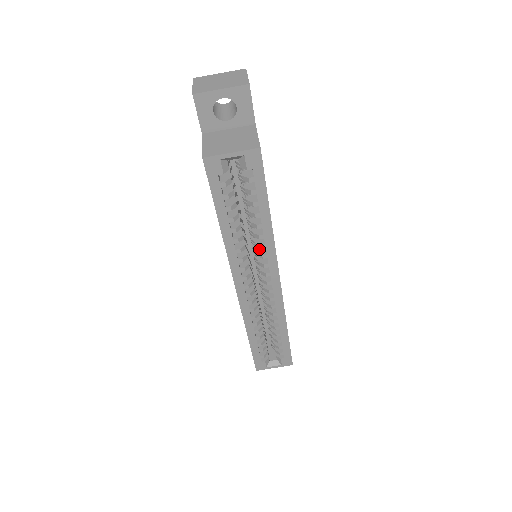
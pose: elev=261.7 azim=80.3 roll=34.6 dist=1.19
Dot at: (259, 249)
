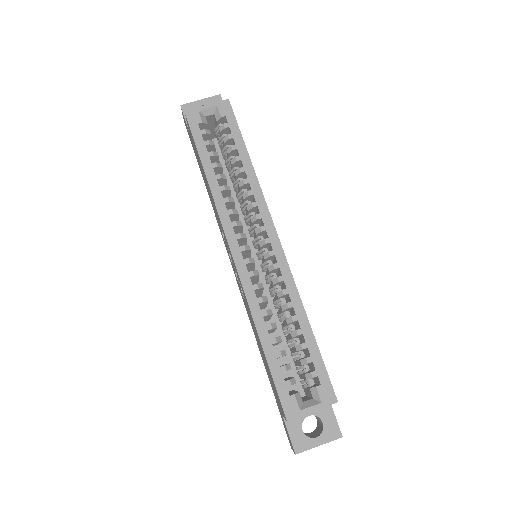
Dot at: (249, 206)
